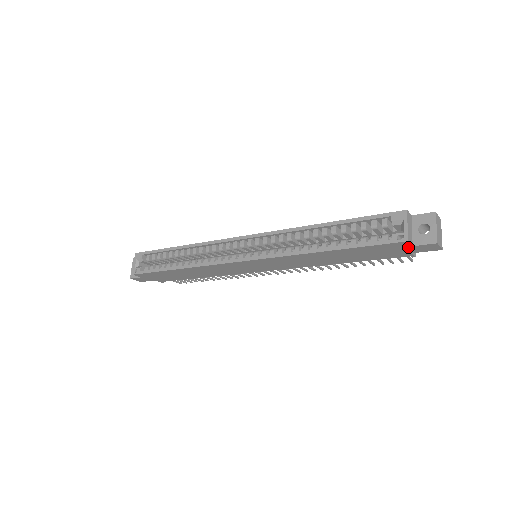
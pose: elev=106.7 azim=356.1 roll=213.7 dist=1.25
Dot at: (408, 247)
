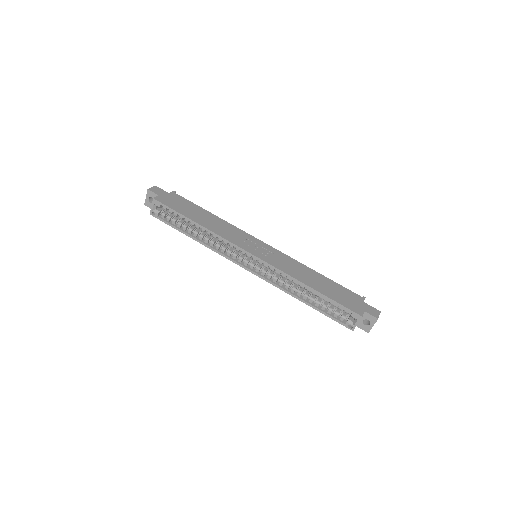
Dot at: occluded
